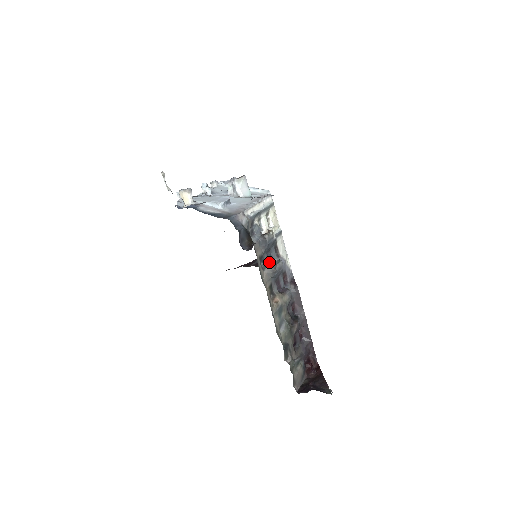
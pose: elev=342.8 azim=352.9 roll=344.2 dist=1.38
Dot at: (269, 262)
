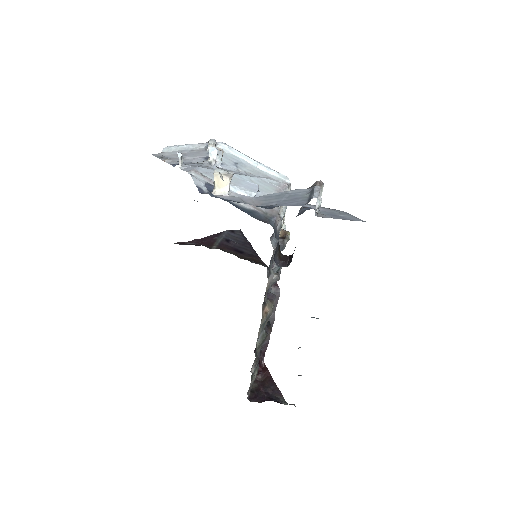
Dot at: occluded
